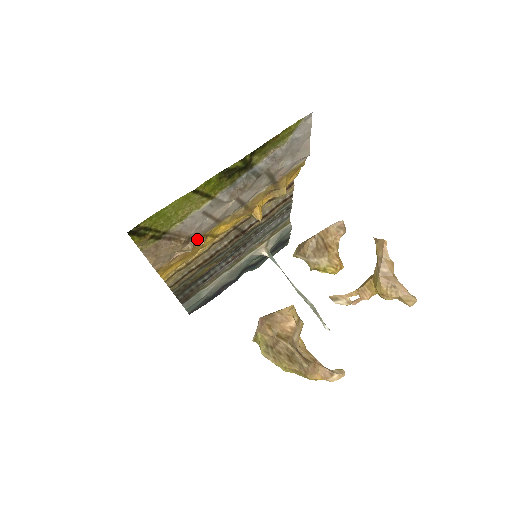
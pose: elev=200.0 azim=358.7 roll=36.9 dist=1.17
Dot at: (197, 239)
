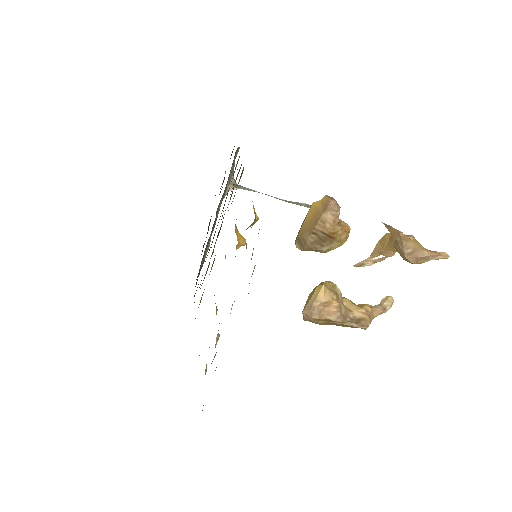
Dot at: occluded
